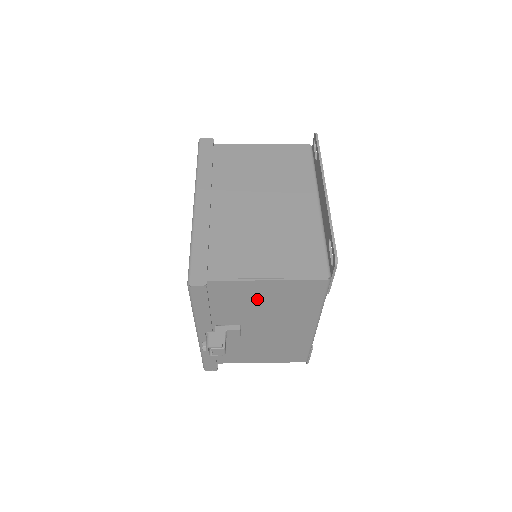
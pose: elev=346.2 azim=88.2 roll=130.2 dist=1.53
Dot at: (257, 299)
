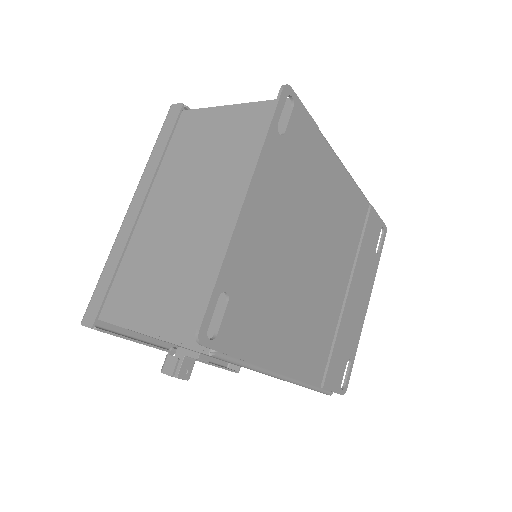
Dot at: occluded
